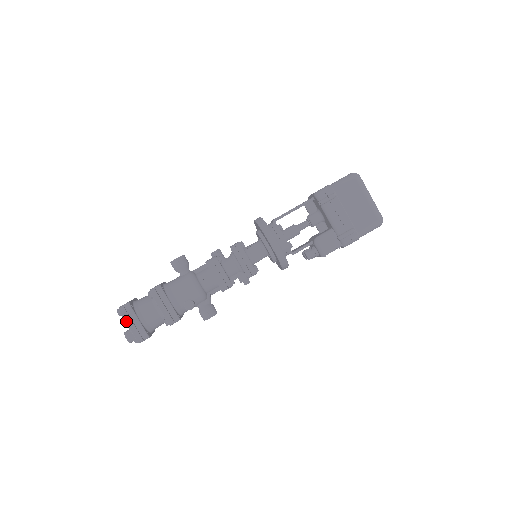
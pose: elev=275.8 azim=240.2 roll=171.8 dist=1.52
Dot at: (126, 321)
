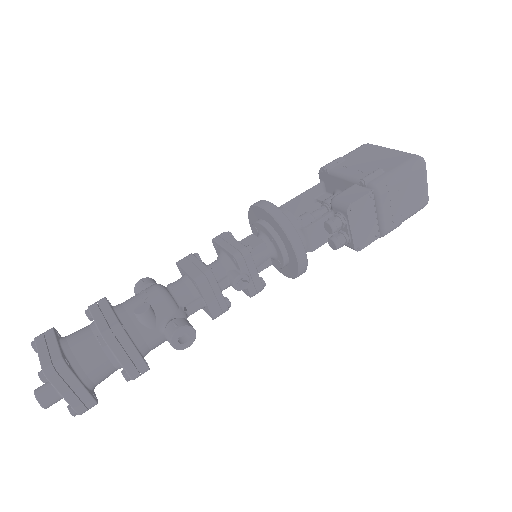
Dot at: (38, 348)
